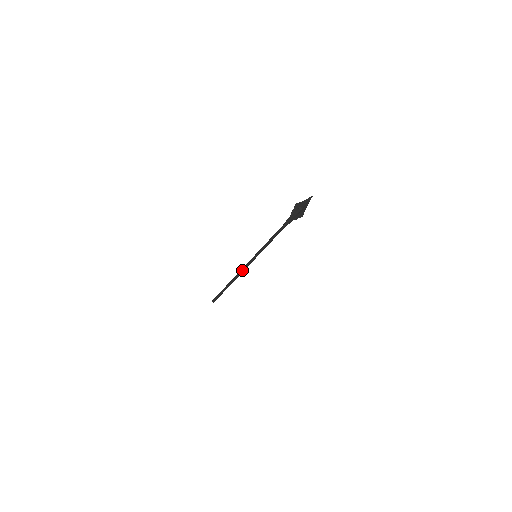
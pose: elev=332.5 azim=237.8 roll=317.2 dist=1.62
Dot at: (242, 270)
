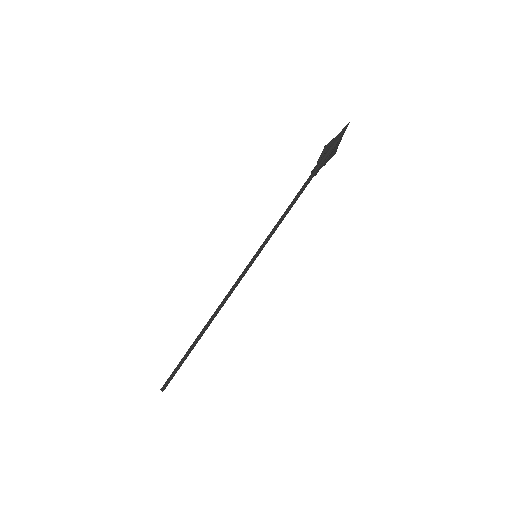
Dot at: (229, 292)
